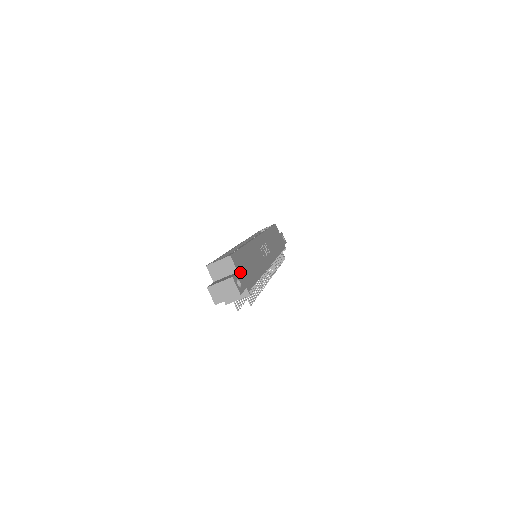
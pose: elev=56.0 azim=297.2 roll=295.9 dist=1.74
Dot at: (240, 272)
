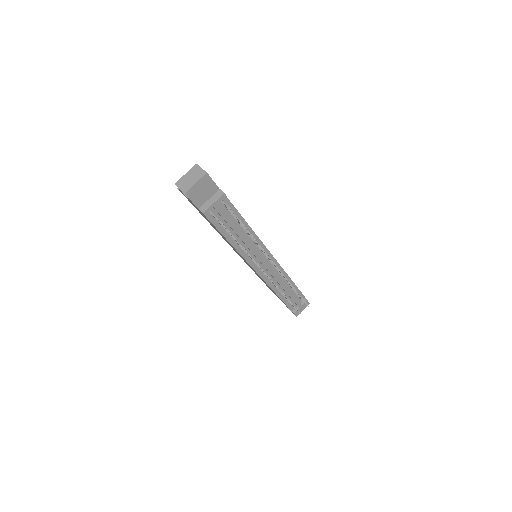
Dot at: occluded
